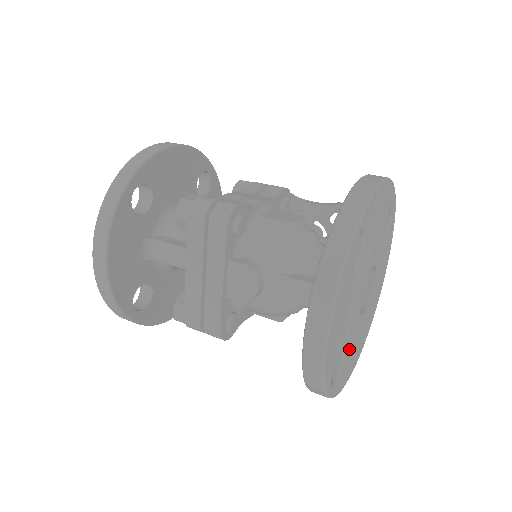
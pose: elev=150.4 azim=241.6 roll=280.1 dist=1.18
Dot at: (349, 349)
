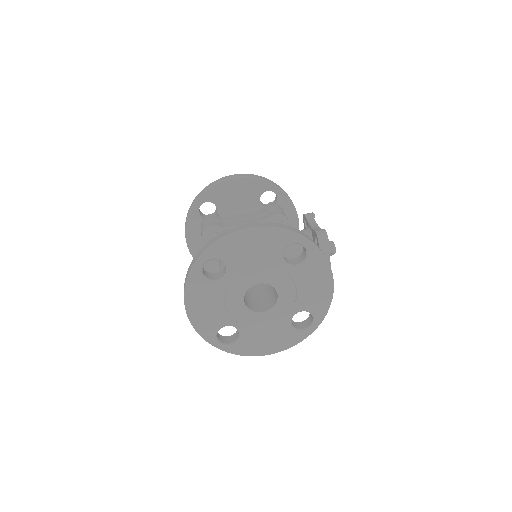
Dot at: (252, 331)
